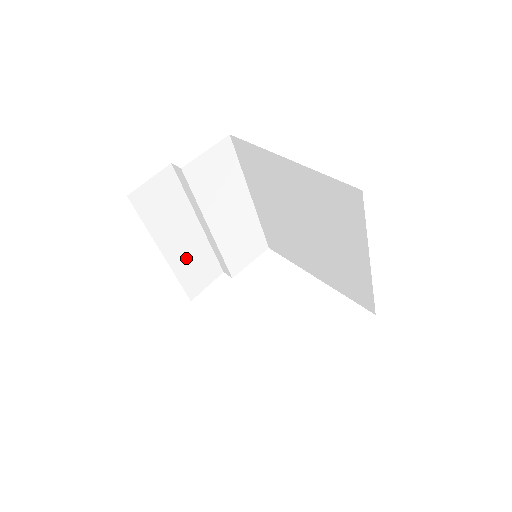
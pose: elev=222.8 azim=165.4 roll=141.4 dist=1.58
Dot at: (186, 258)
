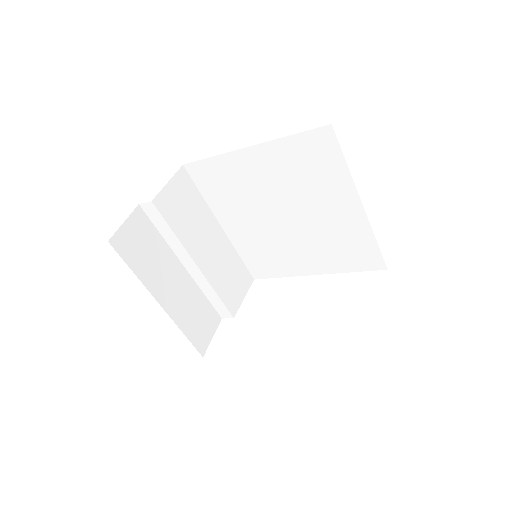
Dot at: (183, 306)
